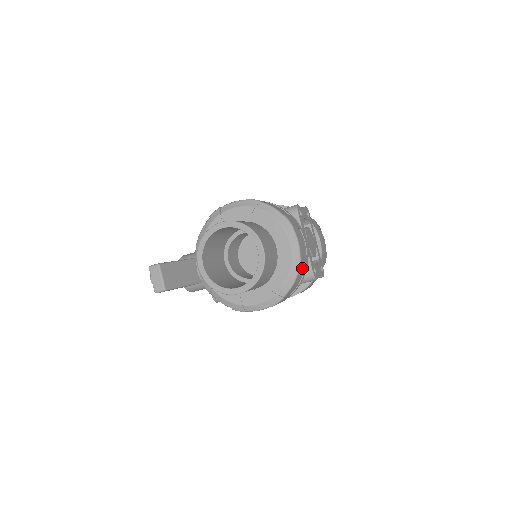
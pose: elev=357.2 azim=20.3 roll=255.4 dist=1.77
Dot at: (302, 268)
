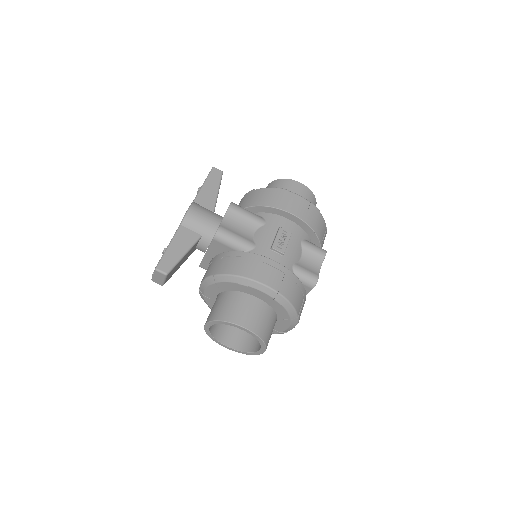
Dot at: occluded
